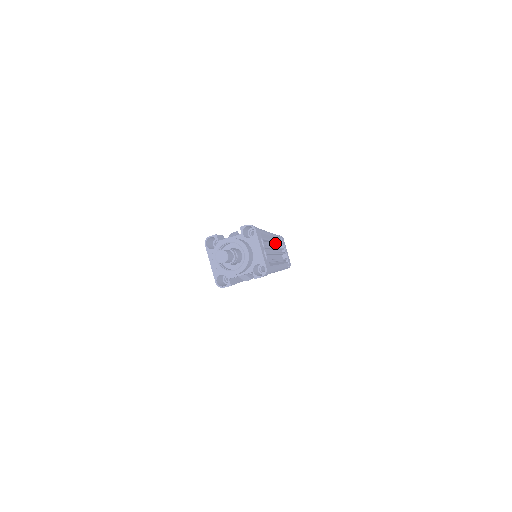
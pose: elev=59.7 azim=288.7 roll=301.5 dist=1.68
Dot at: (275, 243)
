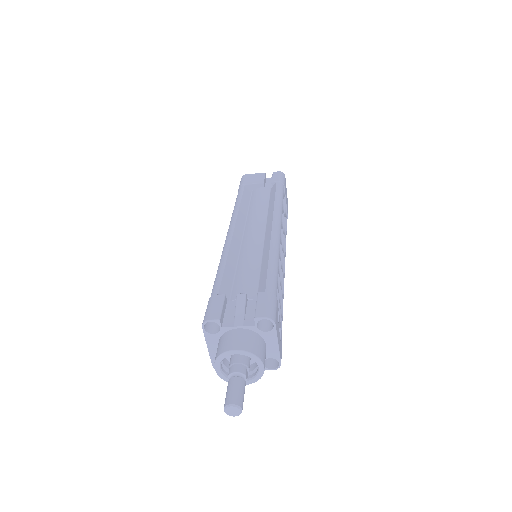
Dot at: occluded
